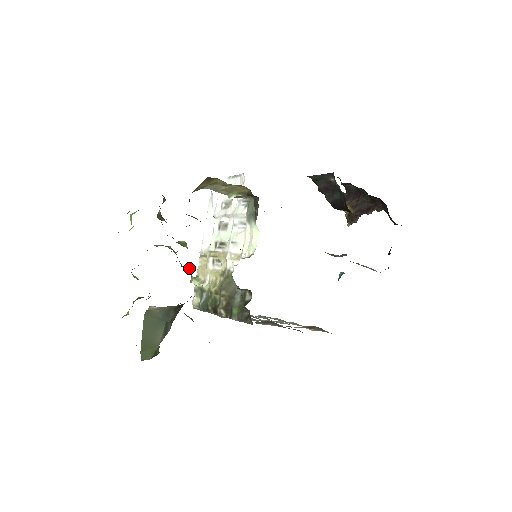
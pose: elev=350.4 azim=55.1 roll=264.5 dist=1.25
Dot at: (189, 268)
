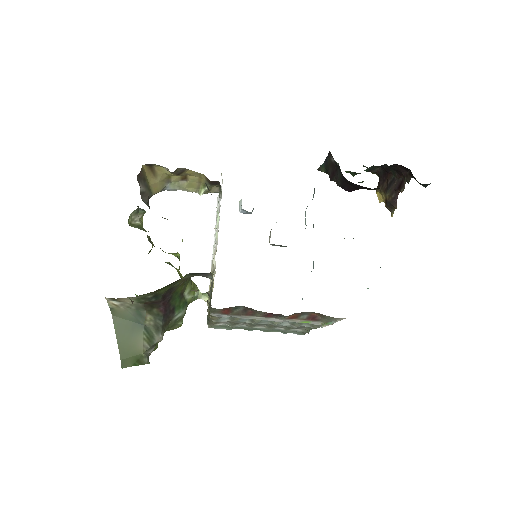
Dot at: (194, 283)
